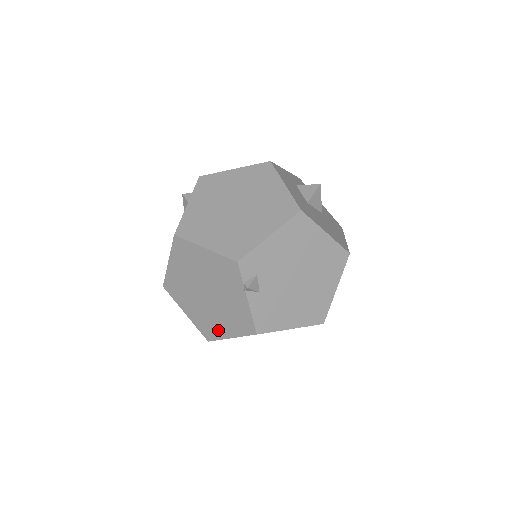
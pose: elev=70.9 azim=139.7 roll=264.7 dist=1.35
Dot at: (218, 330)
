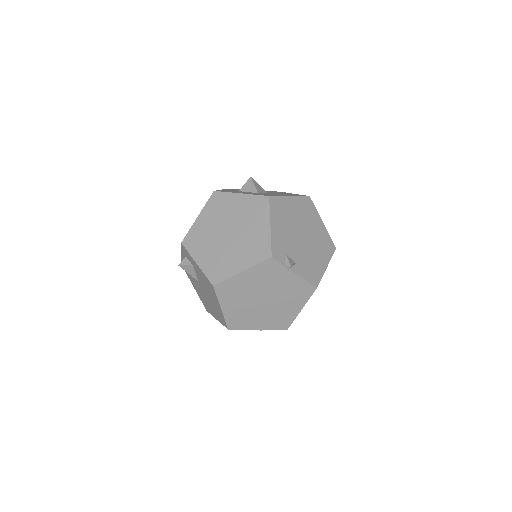
Dot at: (289, 315)
